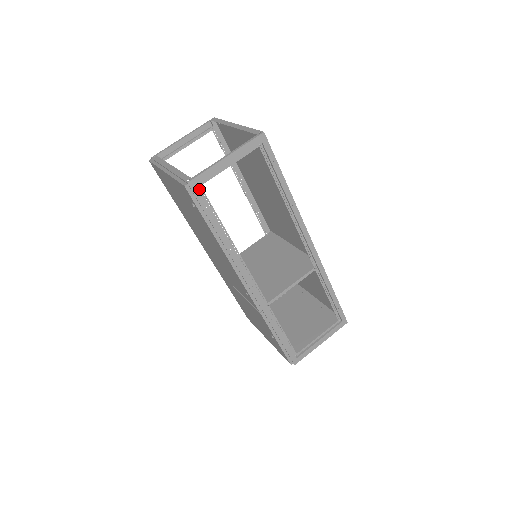
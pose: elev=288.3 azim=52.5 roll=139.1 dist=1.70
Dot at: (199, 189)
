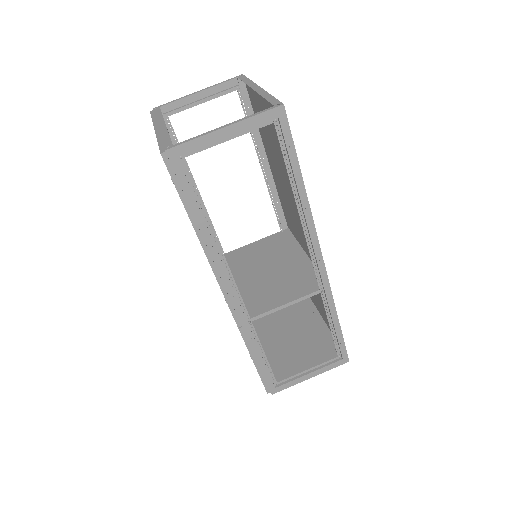
Dot at: (181, 162)
